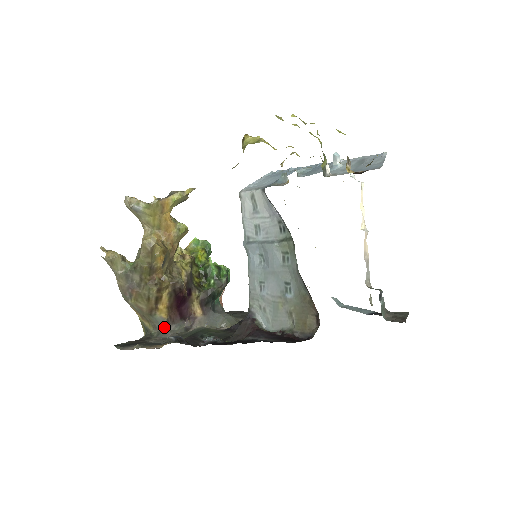
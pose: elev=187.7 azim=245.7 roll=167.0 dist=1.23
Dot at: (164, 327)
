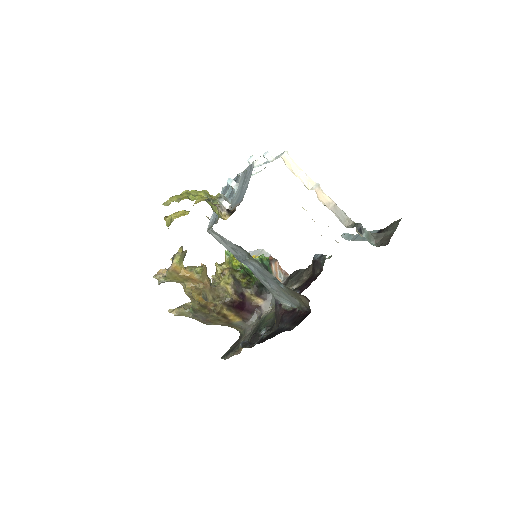
Dot at: (245, 326)
